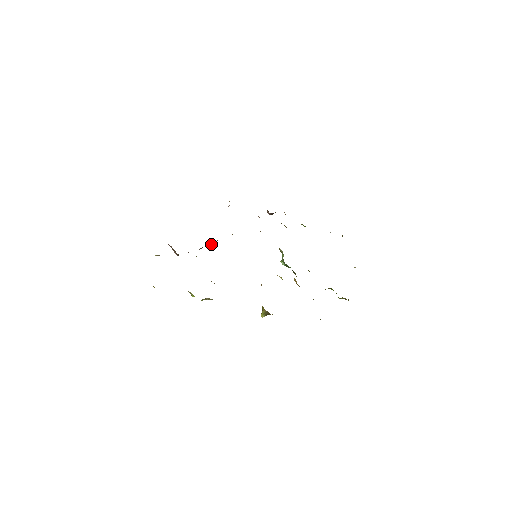
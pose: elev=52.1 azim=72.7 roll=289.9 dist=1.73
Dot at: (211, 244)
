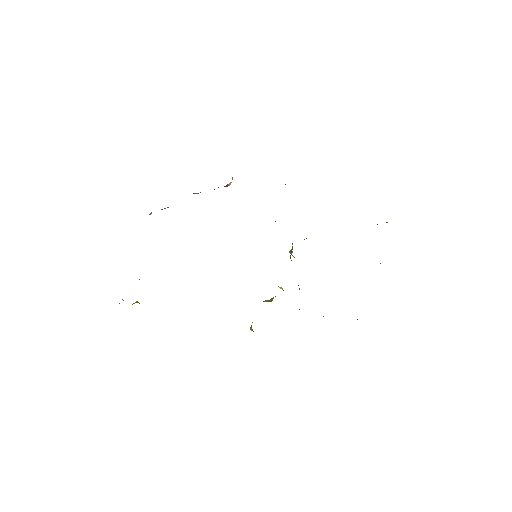
Dot at: occluded
